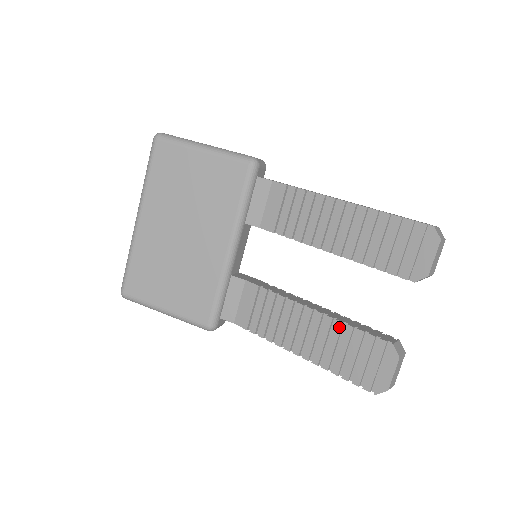
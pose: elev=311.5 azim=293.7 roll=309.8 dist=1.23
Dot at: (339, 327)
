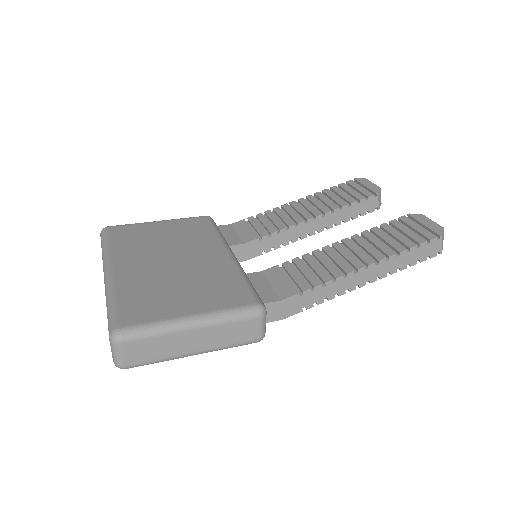
Dot at: (368, 233)
